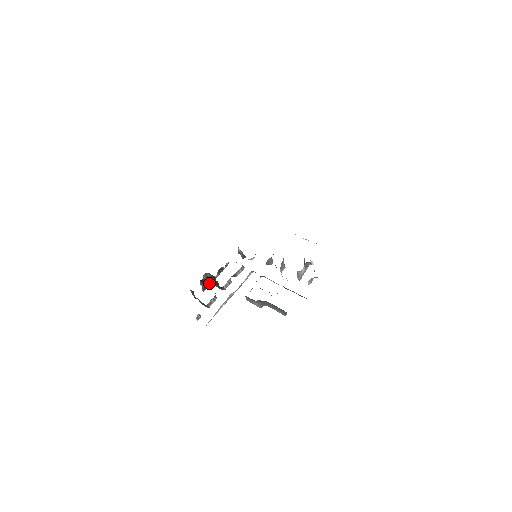
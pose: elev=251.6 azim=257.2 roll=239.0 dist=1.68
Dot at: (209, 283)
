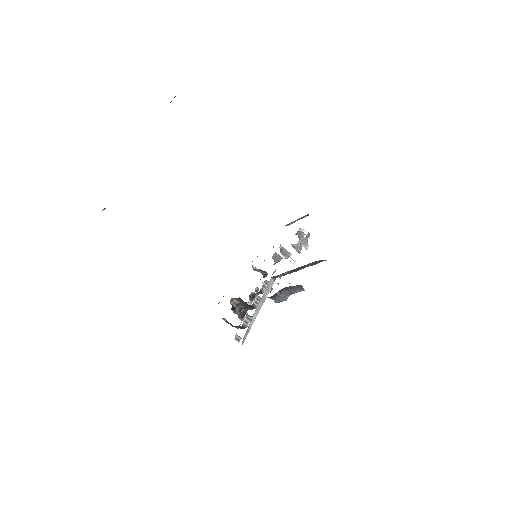
Dot at: (244, 310)
